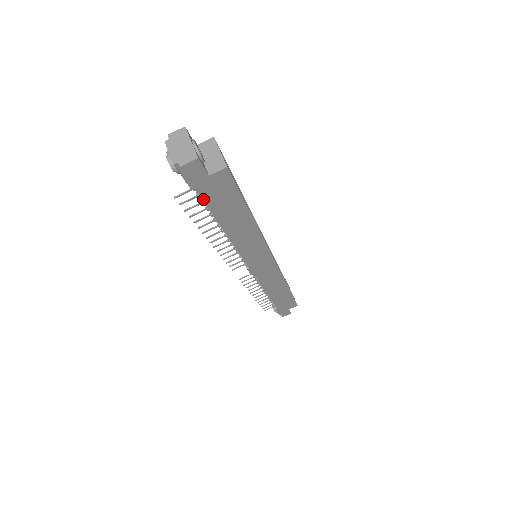
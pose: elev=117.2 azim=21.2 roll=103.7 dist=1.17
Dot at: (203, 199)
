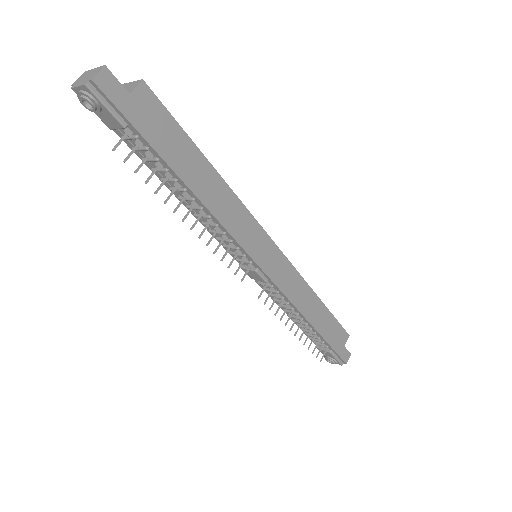
Dot at: (142, 135)
